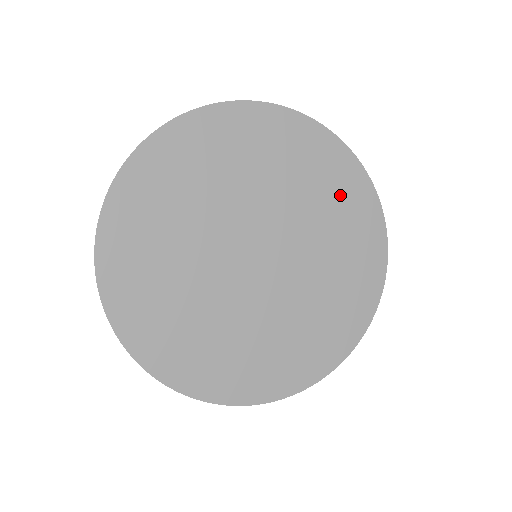
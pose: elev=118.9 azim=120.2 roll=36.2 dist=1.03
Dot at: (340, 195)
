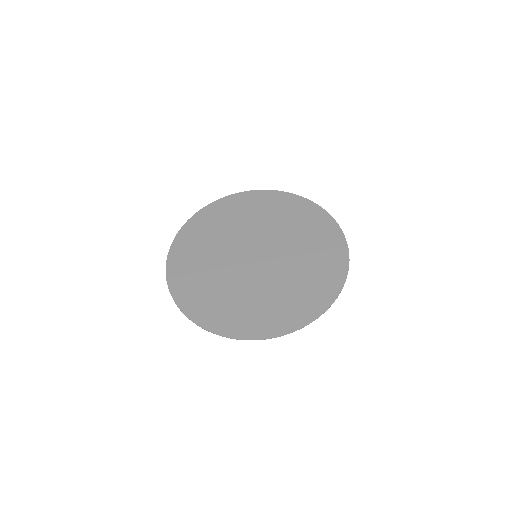
Dot at: (324, 262)
